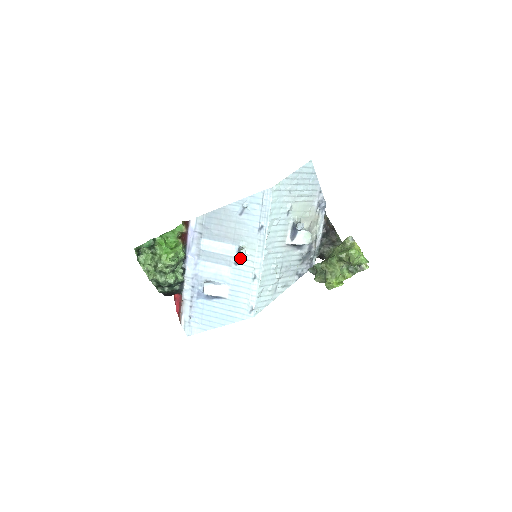
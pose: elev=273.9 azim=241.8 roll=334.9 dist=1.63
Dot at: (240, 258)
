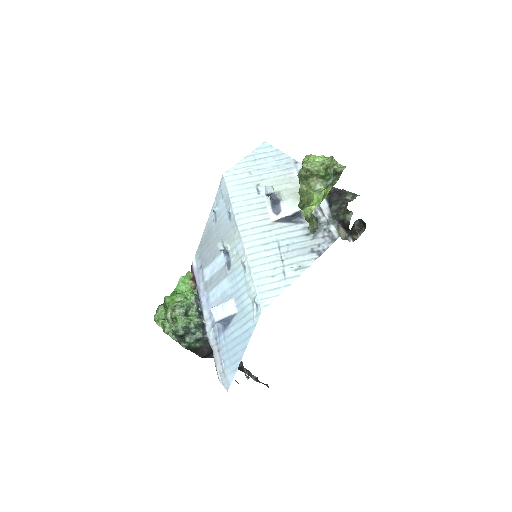
Dot at: (229, 260)
